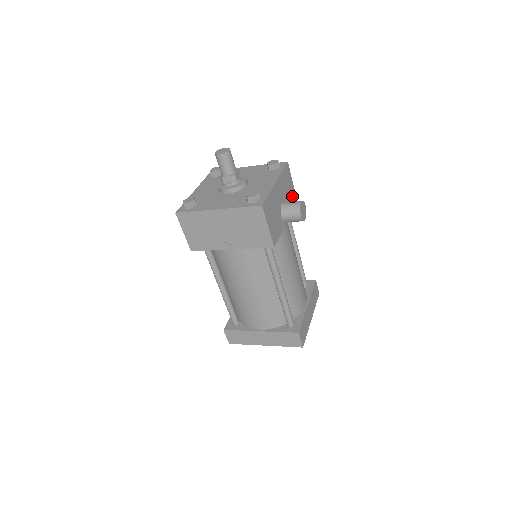
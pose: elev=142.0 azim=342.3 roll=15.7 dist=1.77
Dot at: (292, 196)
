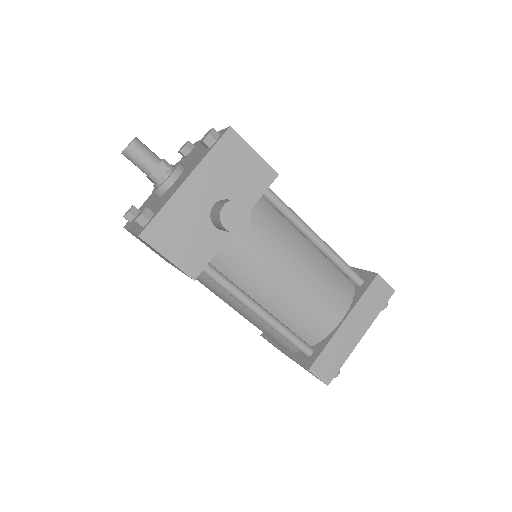
Dot at: (258, 176)
